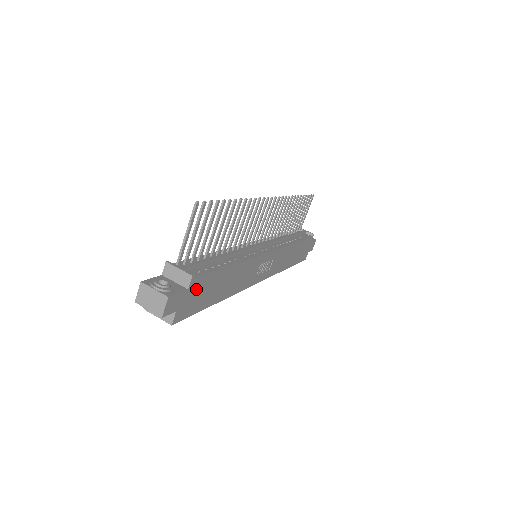
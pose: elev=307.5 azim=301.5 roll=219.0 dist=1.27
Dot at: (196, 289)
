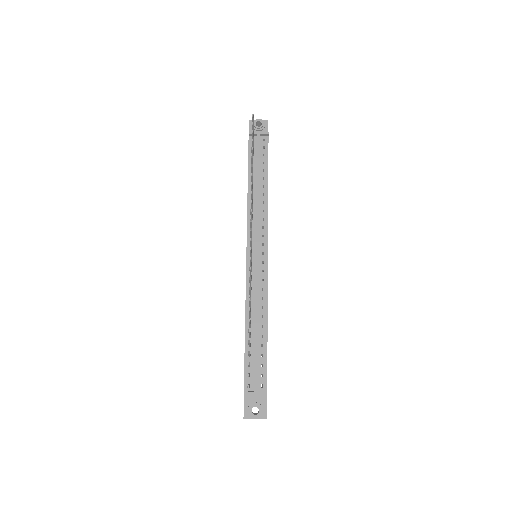
Dot at: occluded
